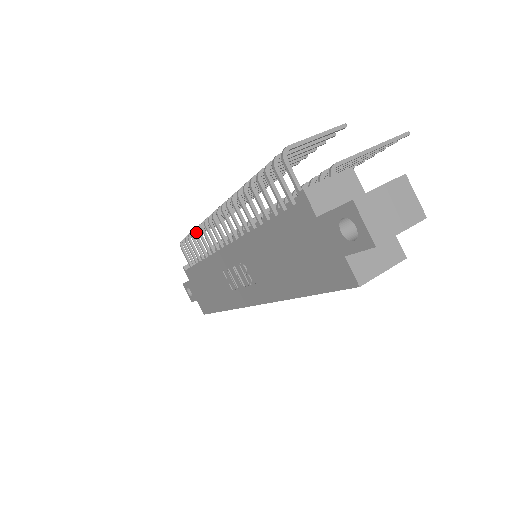
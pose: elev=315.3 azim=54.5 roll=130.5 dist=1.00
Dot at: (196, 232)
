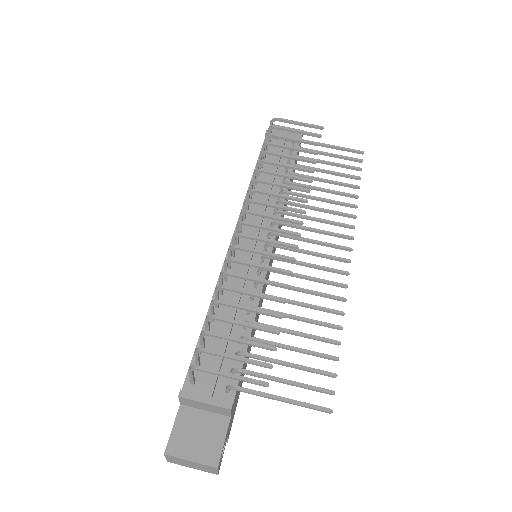
Dot at: (258, 164)
